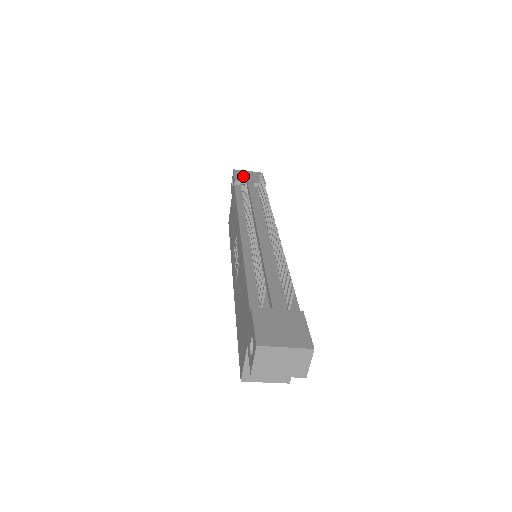
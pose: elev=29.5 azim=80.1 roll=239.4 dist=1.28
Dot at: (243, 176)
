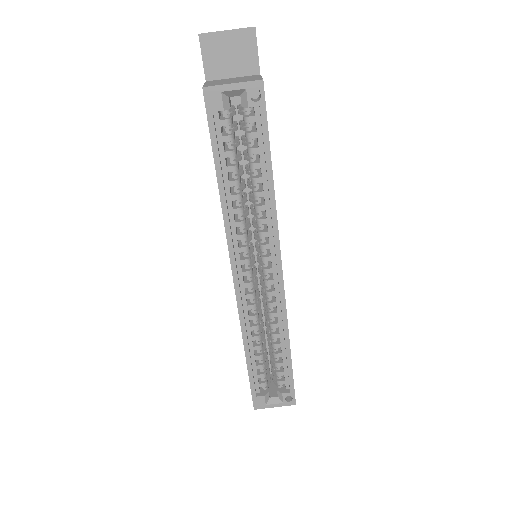
Dot at: occluded
